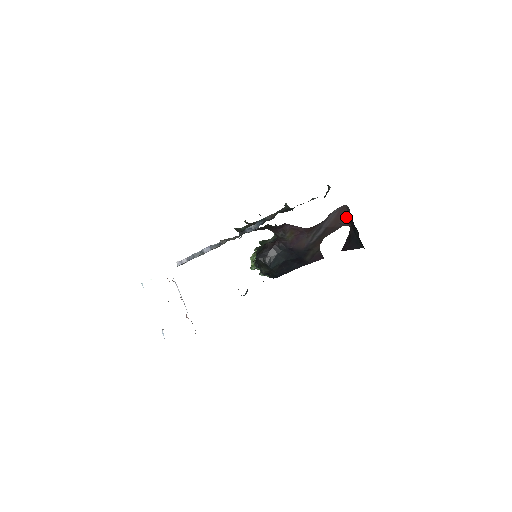
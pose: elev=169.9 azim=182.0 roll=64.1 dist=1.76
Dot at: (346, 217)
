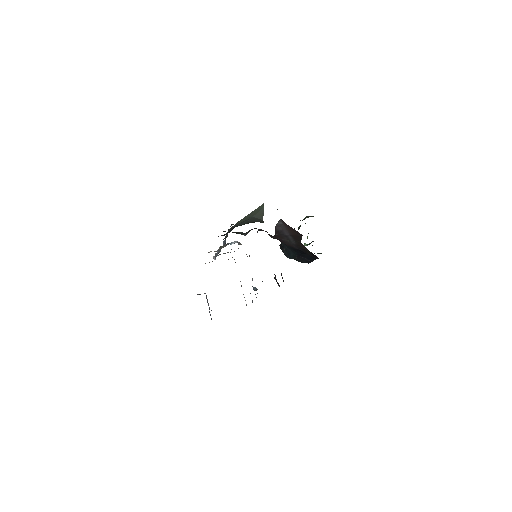
Dot at: (294, 229)
